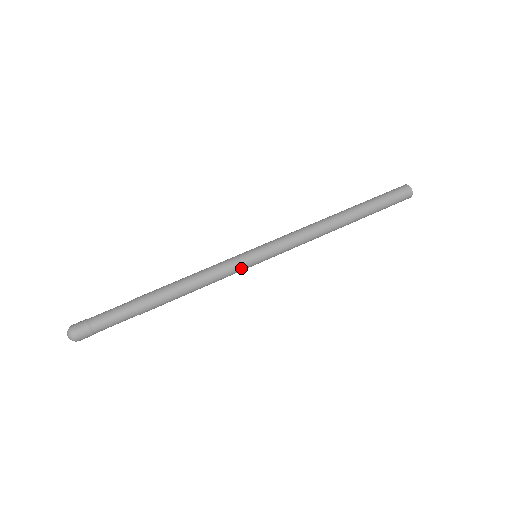
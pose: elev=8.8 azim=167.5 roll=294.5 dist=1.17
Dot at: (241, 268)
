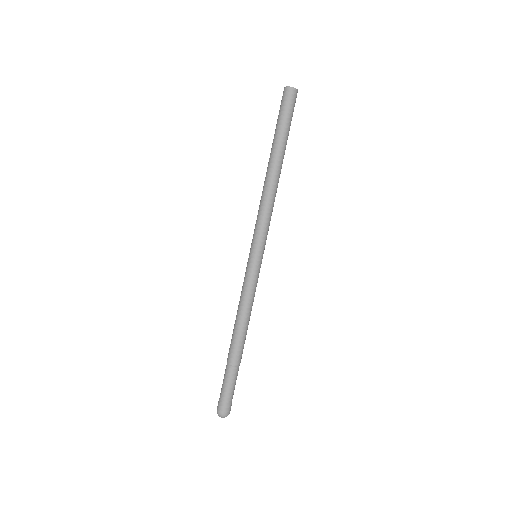
Dot at: occluded
